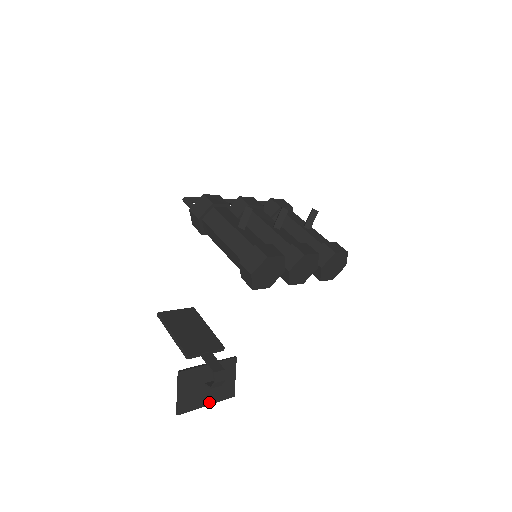
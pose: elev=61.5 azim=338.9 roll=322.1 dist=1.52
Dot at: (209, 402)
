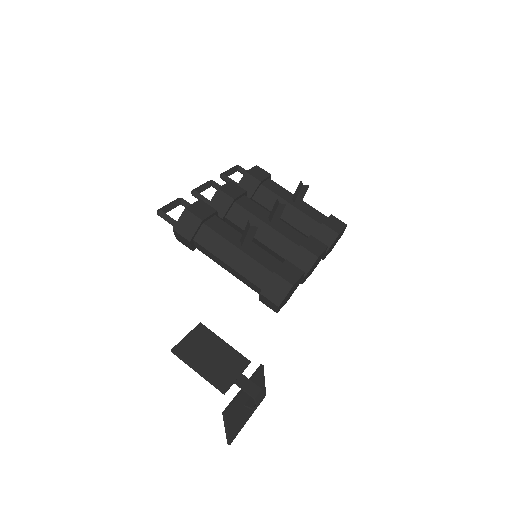
Dot at: (249, 415)
